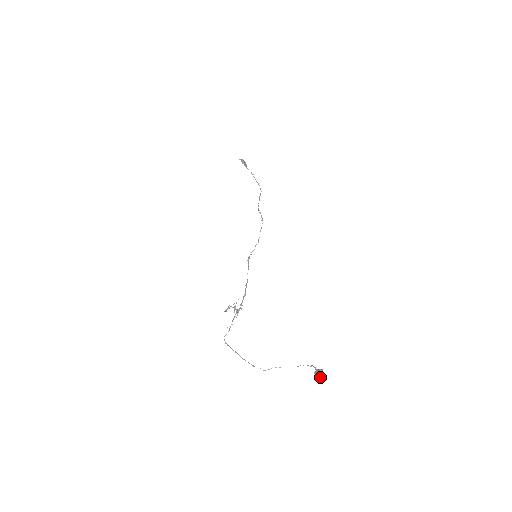
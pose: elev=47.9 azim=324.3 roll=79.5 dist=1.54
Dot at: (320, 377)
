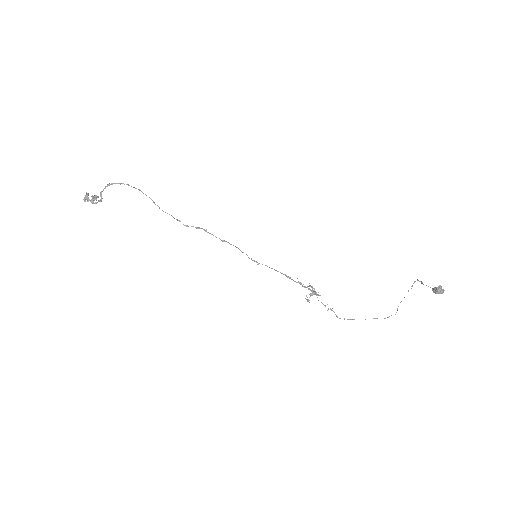
Dot at: (442, 293)
